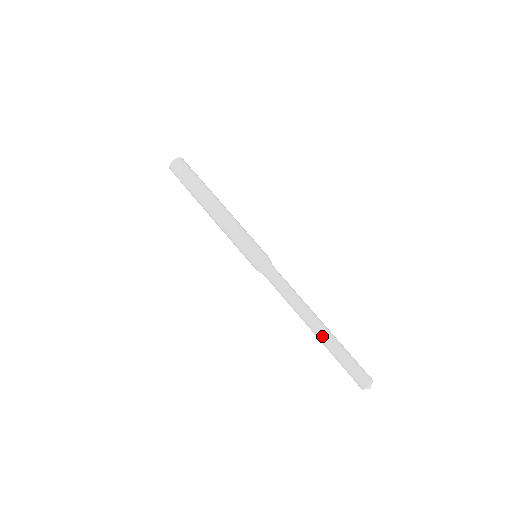
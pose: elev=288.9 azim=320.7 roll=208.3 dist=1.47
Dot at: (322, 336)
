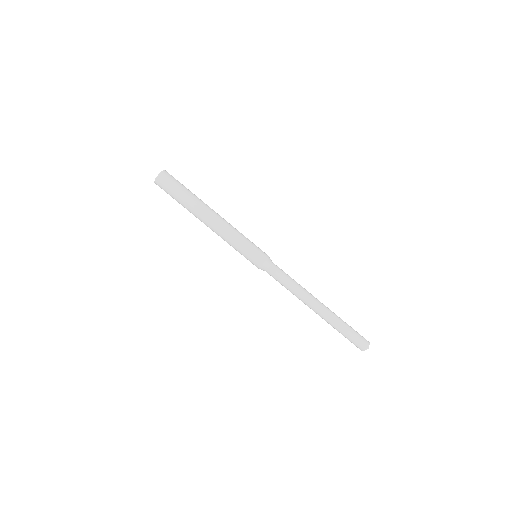
Dot at: (327, 315)
